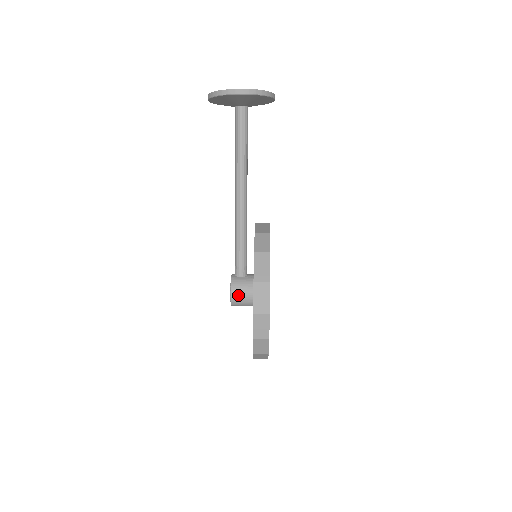
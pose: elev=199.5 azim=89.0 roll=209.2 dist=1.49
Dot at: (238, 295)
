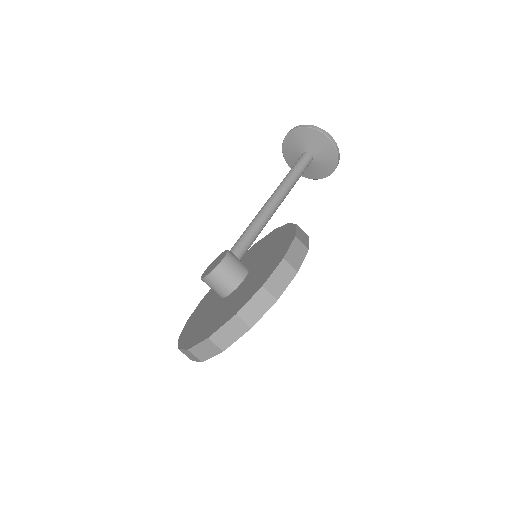
Dot at: (231, 265)
